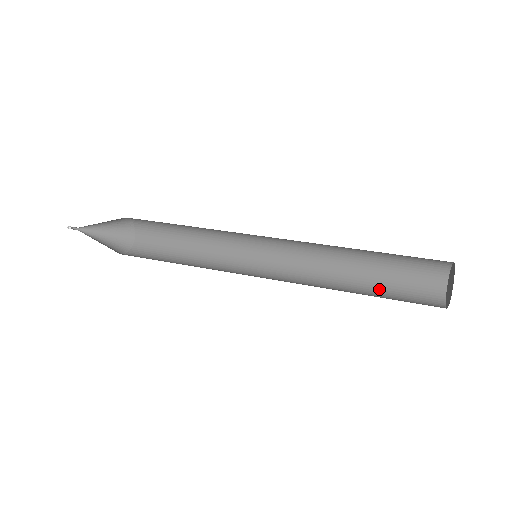
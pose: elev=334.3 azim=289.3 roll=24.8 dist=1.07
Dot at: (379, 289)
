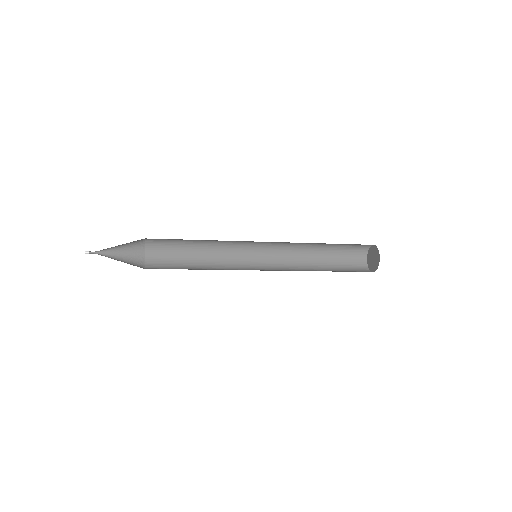
Dot at: occluded
